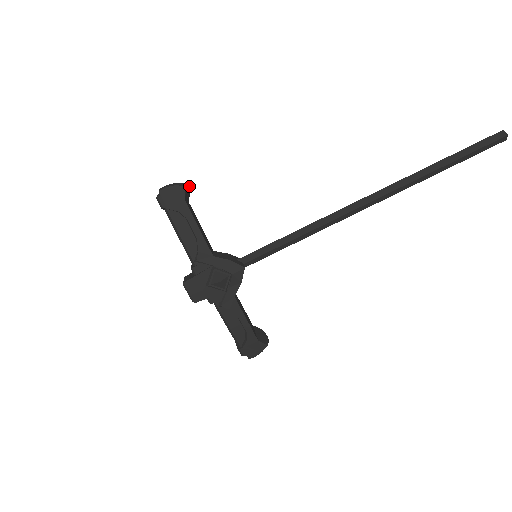
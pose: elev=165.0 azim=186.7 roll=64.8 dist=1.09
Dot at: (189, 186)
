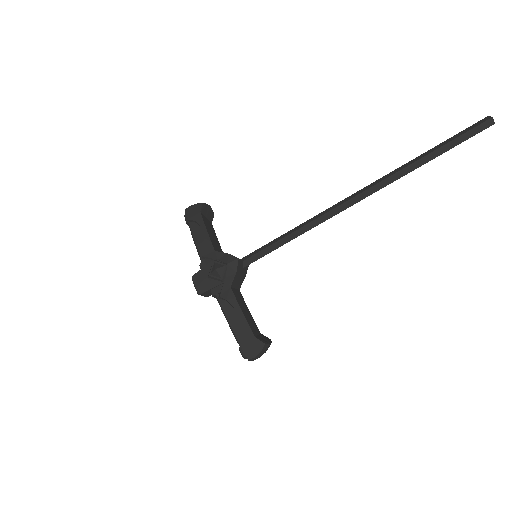
Dot at: (211, 209)
